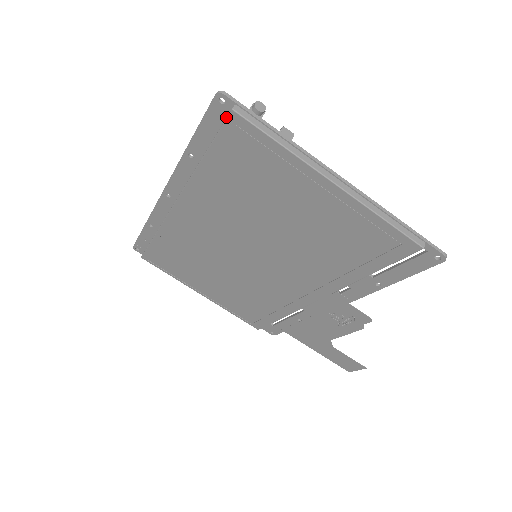
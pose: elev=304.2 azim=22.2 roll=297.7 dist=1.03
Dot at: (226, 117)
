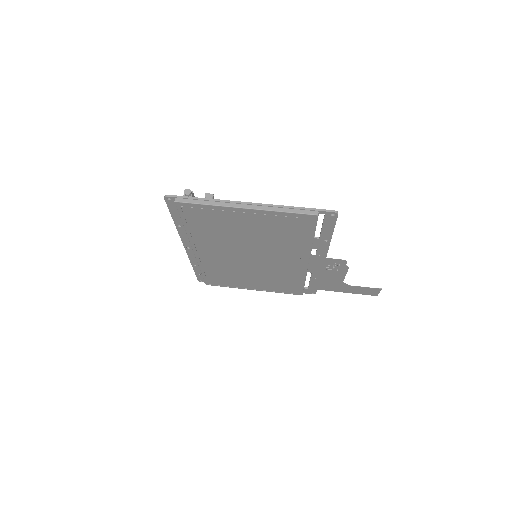
Dot at: occluded
